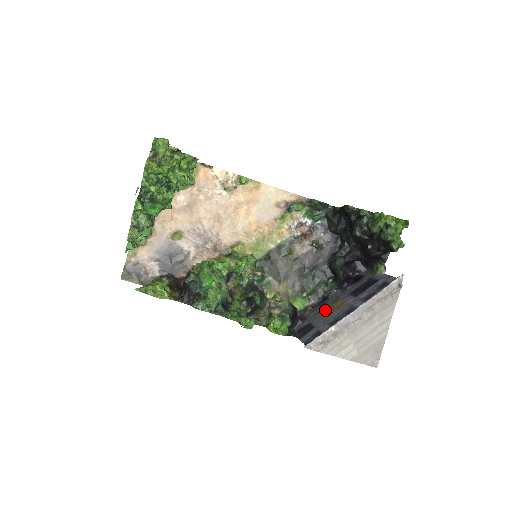
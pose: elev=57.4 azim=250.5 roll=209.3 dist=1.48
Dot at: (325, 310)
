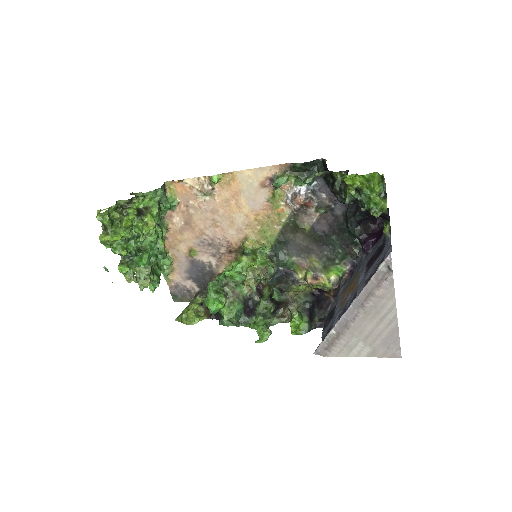
Dot at: (347, 288)
